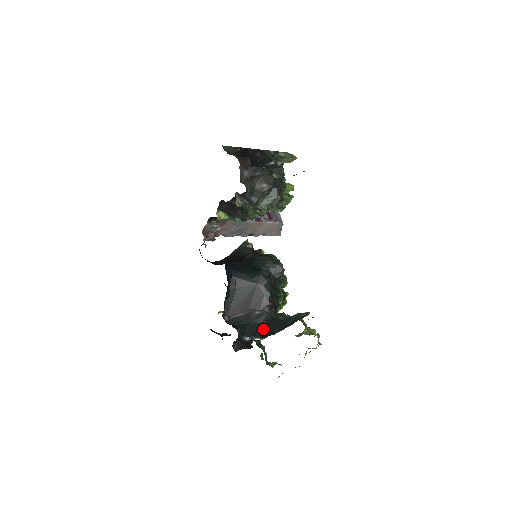
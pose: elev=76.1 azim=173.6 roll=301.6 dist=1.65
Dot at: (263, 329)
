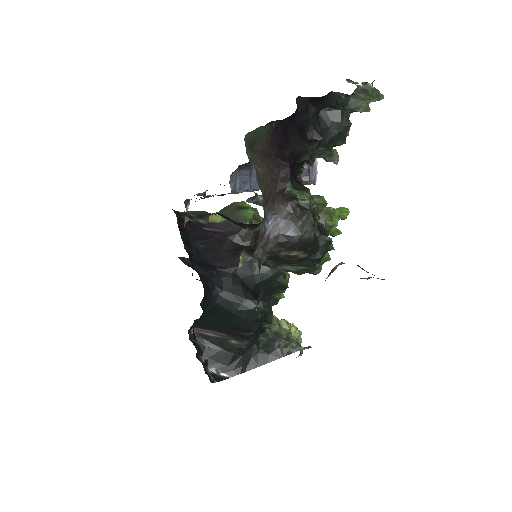
Dot at: (235, 362)
